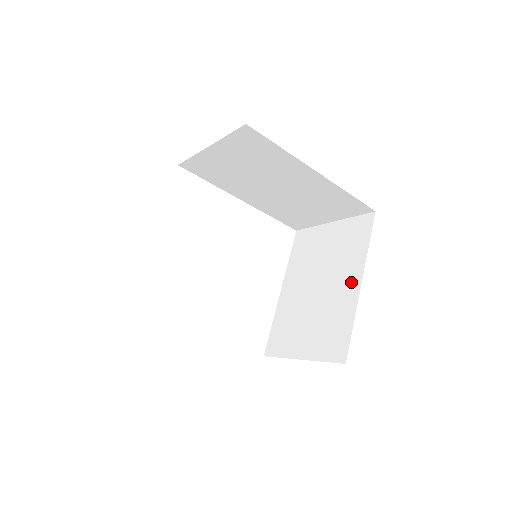
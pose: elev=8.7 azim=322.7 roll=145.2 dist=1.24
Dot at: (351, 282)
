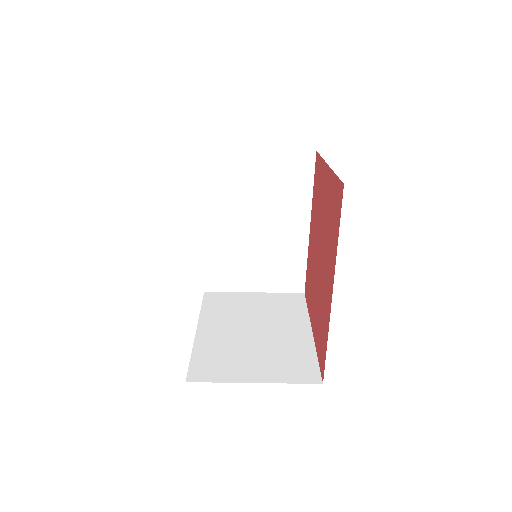
Dot at: (299, 330)
